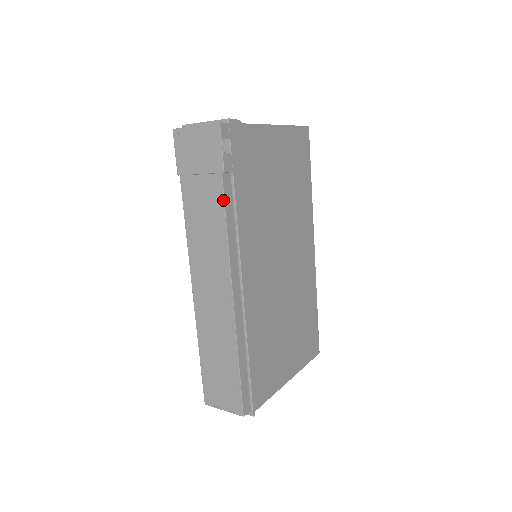
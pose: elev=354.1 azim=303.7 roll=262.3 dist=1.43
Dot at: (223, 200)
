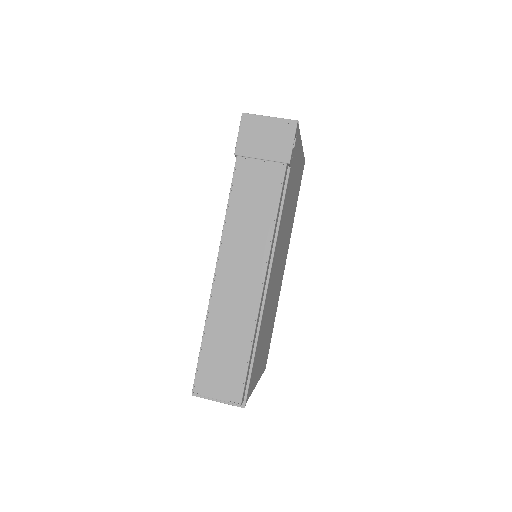
Dot at: (281, 187)
